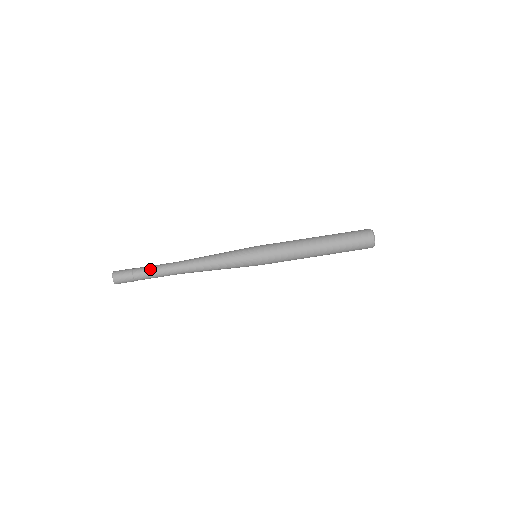
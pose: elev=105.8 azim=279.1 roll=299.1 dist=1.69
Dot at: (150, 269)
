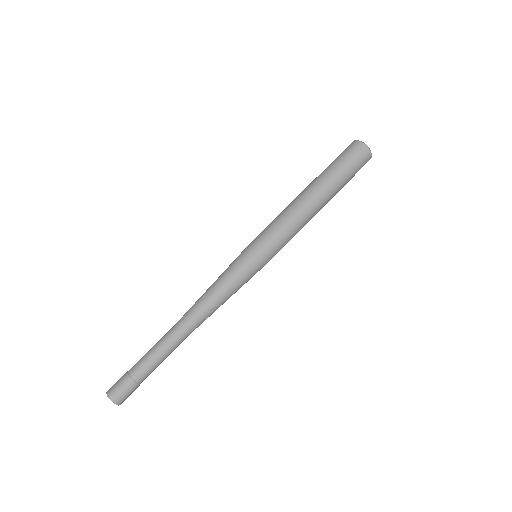
Dot at: (147, 356)
